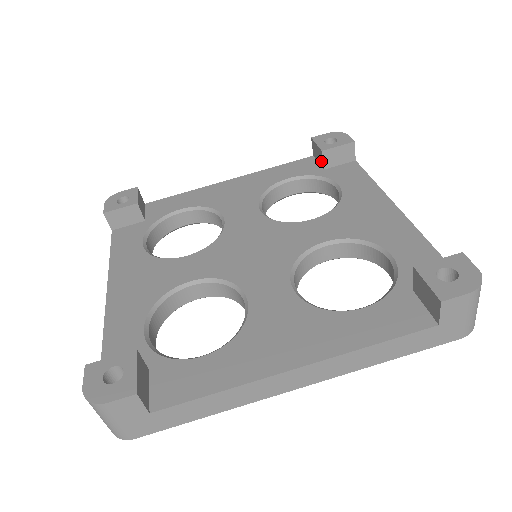
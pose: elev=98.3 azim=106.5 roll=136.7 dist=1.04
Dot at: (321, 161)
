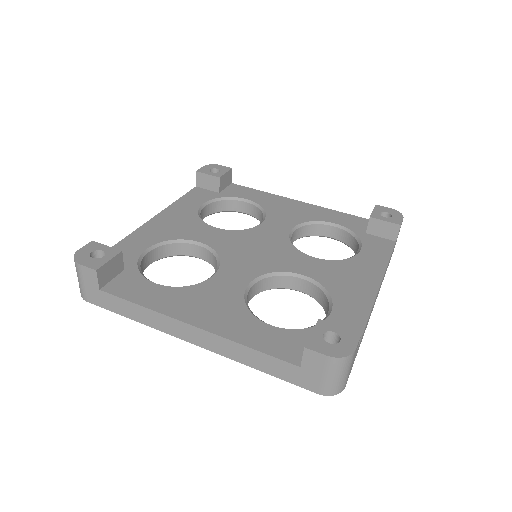
Dot at: (368, 225)
